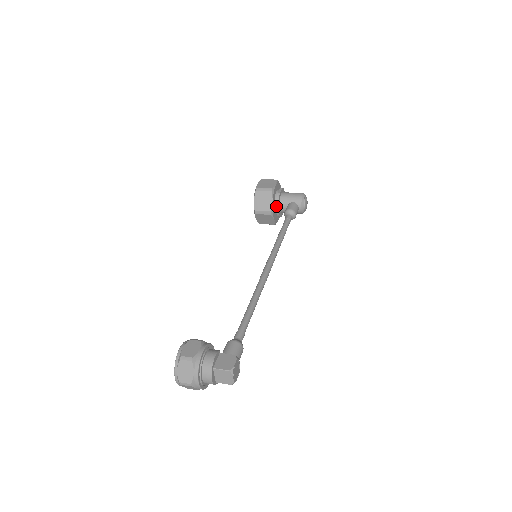
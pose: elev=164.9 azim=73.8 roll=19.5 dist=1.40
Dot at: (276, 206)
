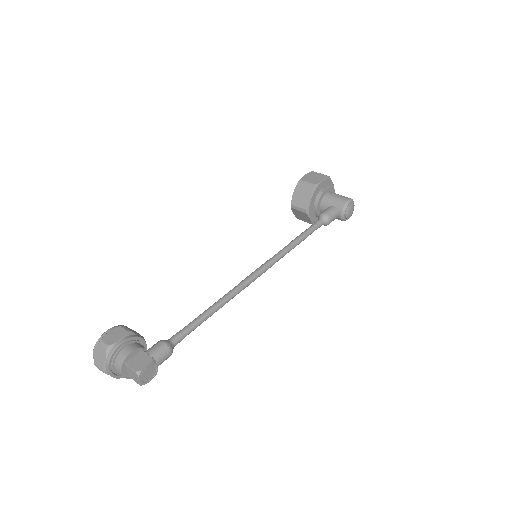
Dot at: (315, 205)
